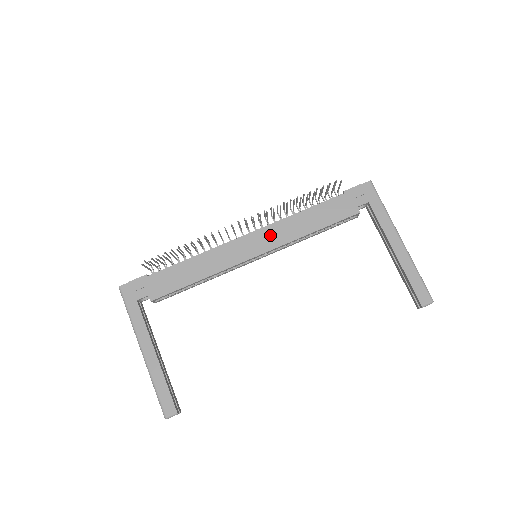
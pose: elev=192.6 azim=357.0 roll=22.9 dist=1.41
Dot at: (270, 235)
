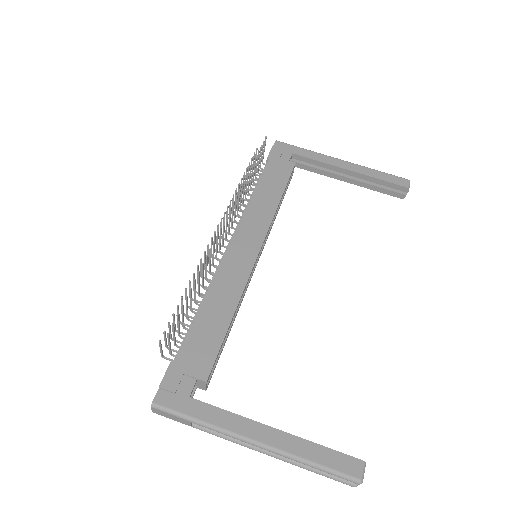
Dot at: (250, 227)
